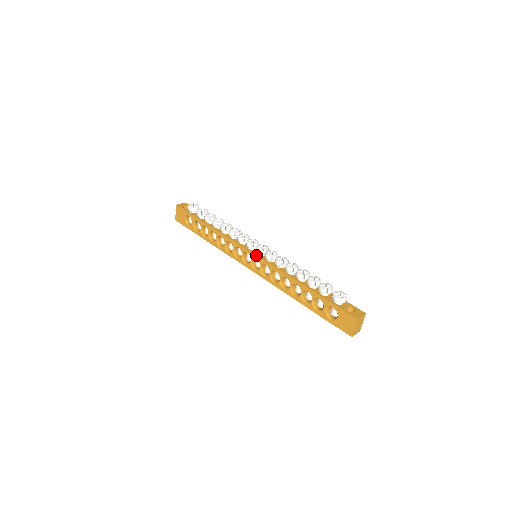
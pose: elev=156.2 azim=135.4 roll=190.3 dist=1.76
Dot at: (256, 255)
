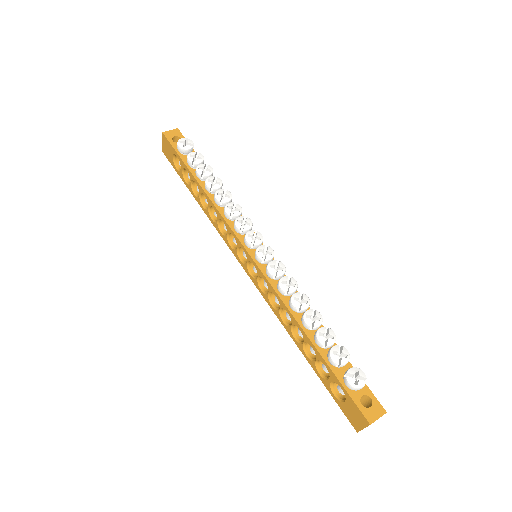
Dot at: (254, 261)
